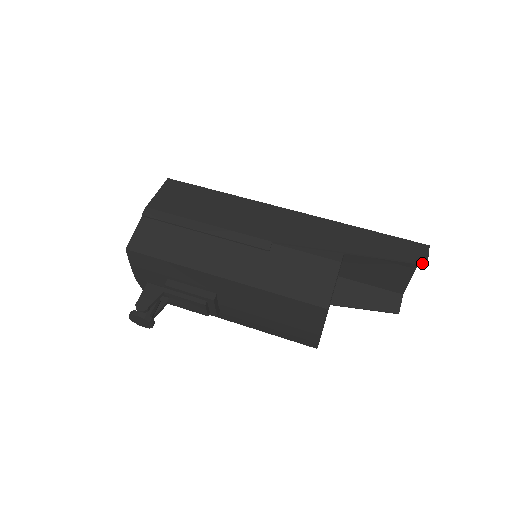
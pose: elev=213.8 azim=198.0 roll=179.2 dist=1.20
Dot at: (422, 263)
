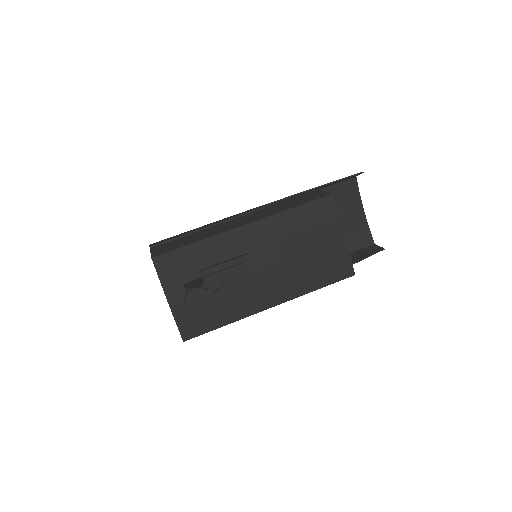
Dot at: (360, 172)
